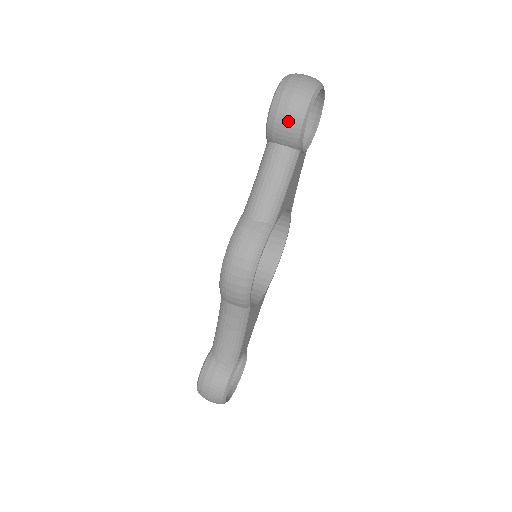
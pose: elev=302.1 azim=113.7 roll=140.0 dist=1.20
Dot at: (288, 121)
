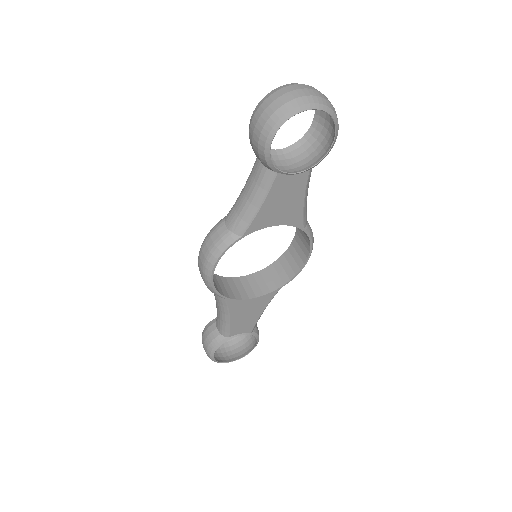
Dot at: (254, 140)
